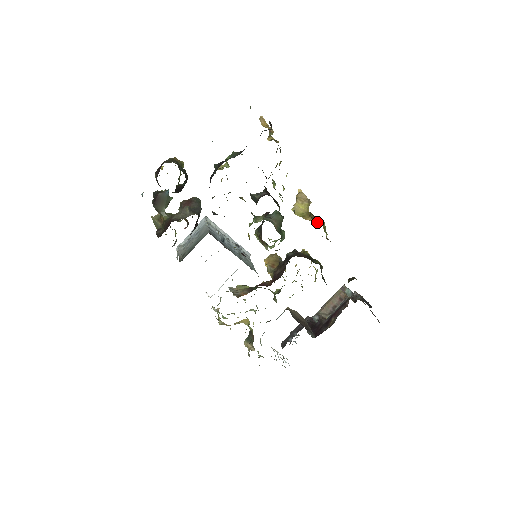
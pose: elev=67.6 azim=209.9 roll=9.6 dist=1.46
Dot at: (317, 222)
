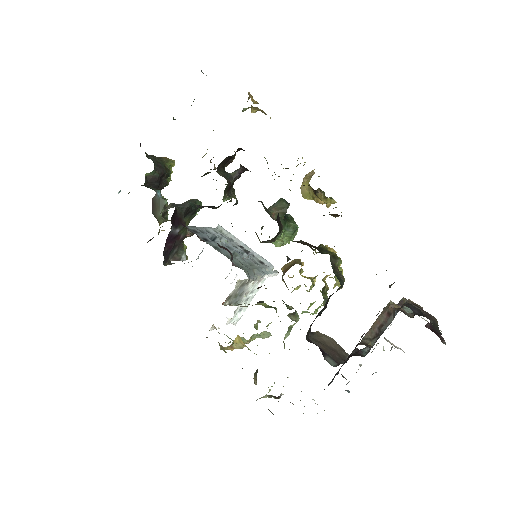
Dot at: (321, 198)
